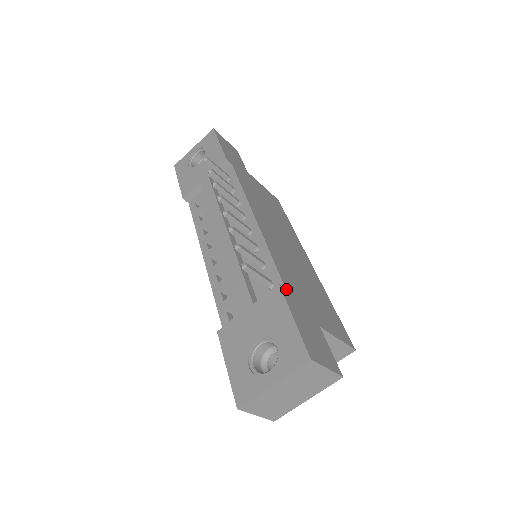
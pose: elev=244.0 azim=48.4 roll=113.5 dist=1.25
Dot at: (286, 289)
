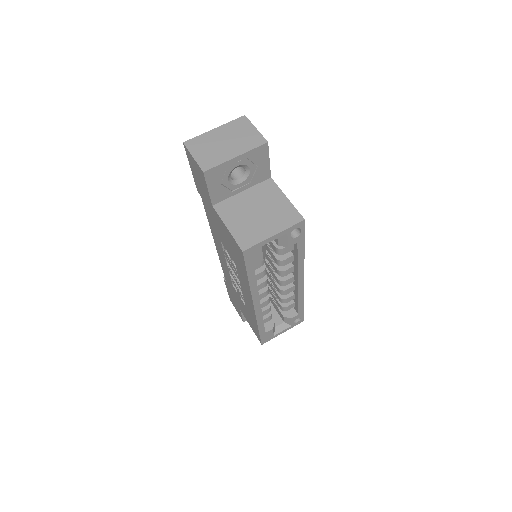
Dot at: occluded
